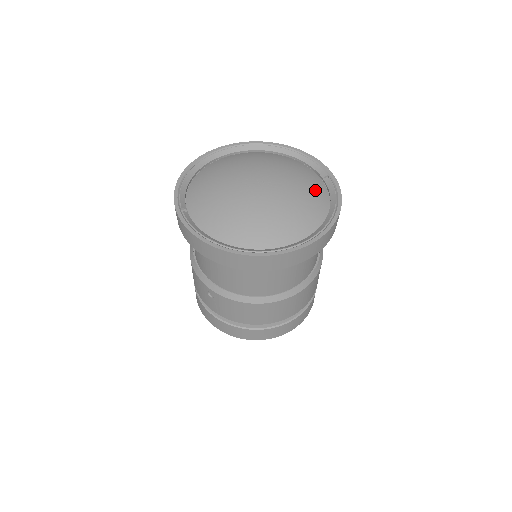
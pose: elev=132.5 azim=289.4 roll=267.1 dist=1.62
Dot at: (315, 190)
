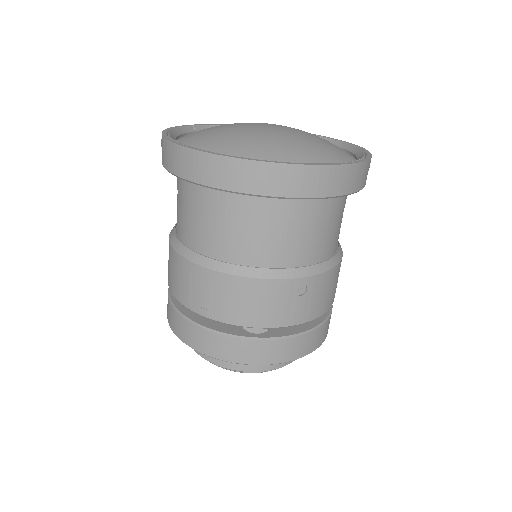
Dot at: (321, 154)
